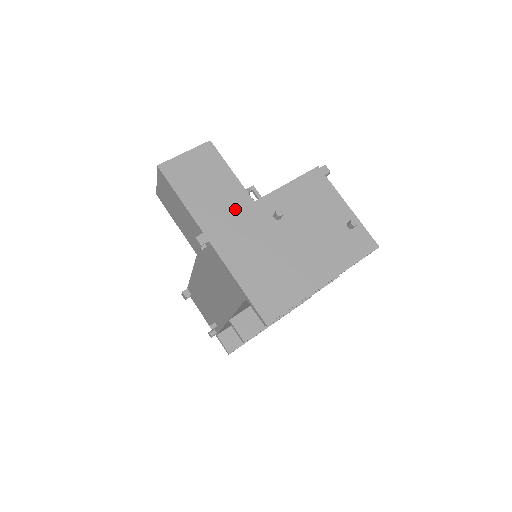
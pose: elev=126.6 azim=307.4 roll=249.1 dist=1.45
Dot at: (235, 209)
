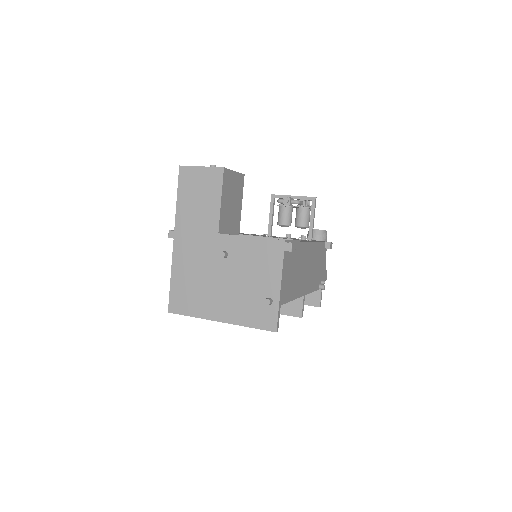
Dot at: (203, 229)
